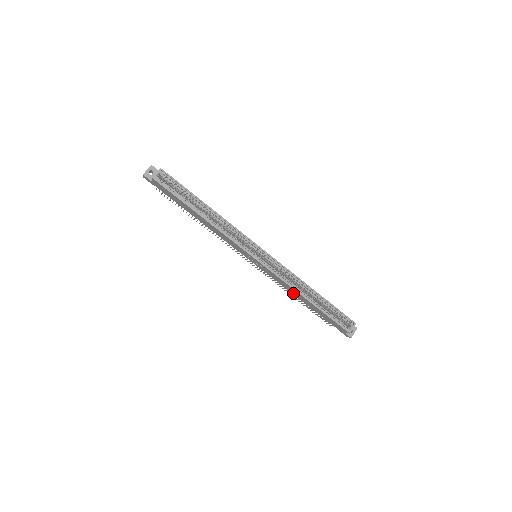
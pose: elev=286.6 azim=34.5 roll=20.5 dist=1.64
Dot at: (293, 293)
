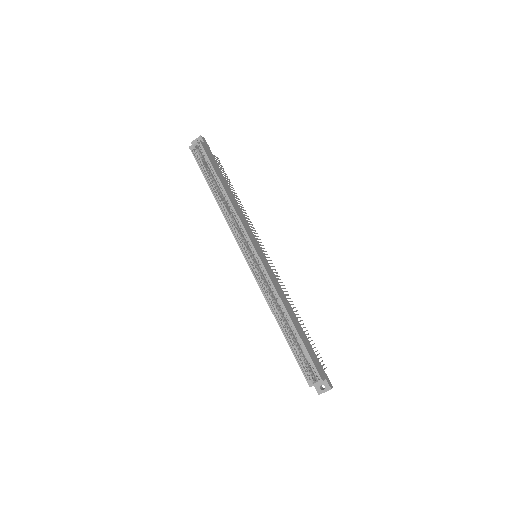
Dot at: occluded
